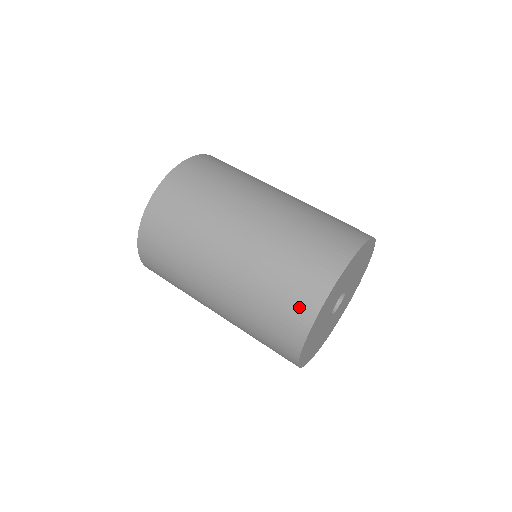
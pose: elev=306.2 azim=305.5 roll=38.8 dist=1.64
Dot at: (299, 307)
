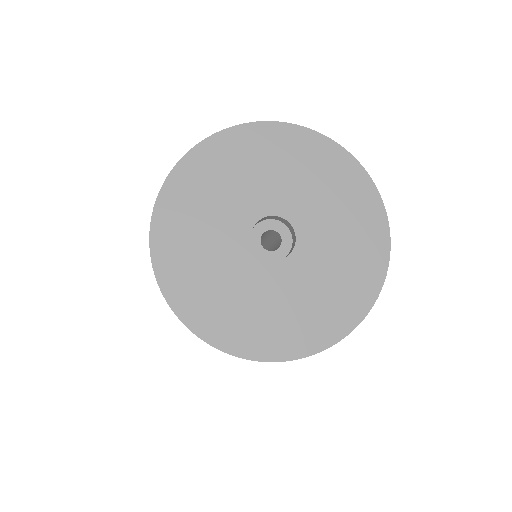
Dot at: occluded
